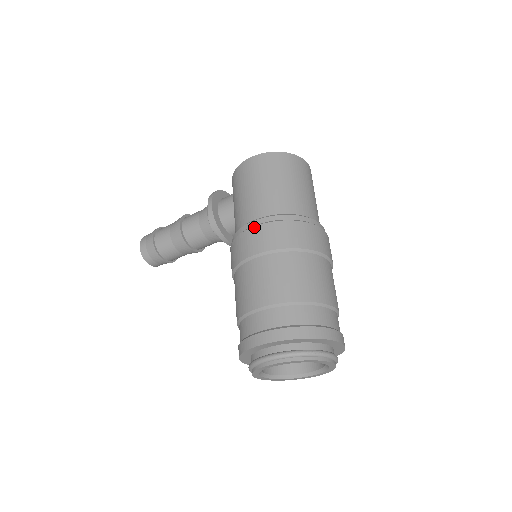
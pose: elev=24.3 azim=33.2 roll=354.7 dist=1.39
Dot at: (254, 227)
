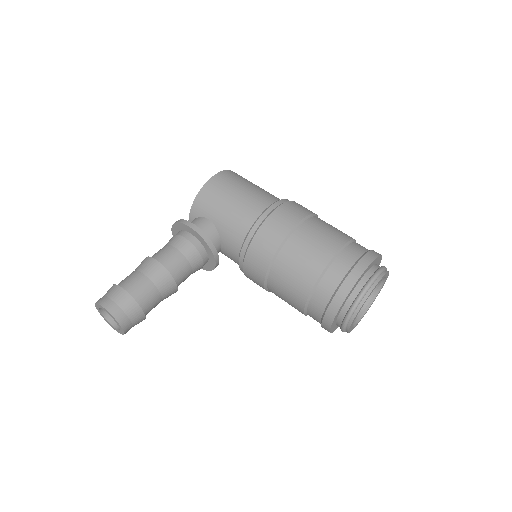
Dot at: (277, 209)
